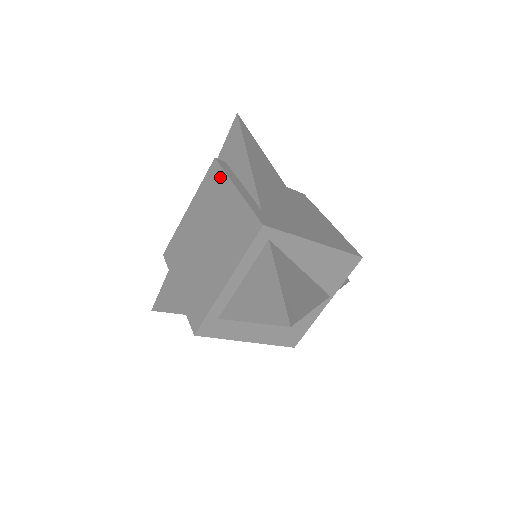
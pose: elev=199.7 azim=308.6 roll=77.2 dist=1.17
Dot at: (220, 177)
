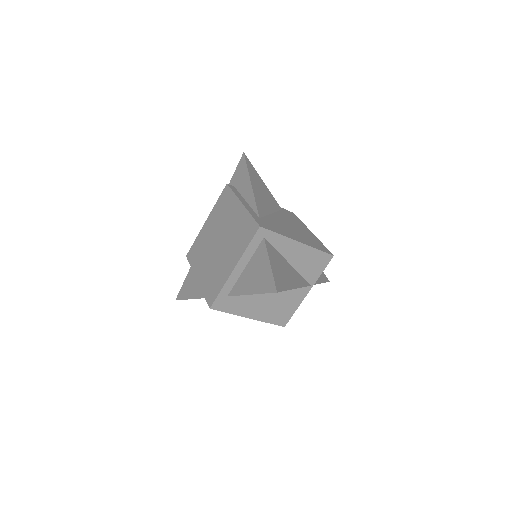
Dot at: (230, 197)
